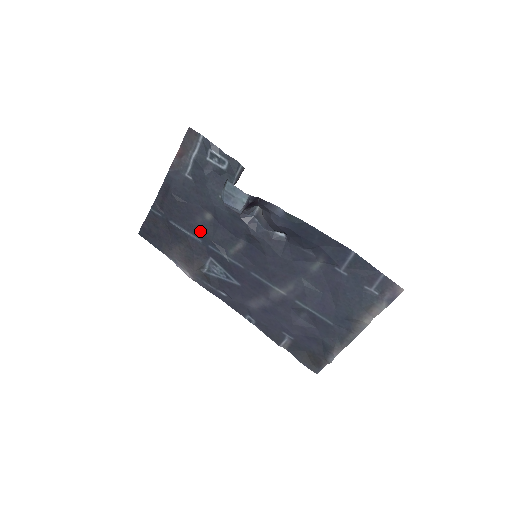
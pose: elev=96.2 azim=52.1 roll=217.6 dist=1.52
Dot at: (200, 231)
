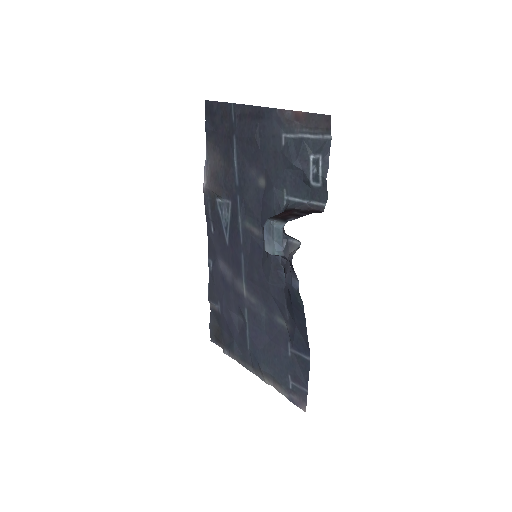
Dot at: (245, 179)
